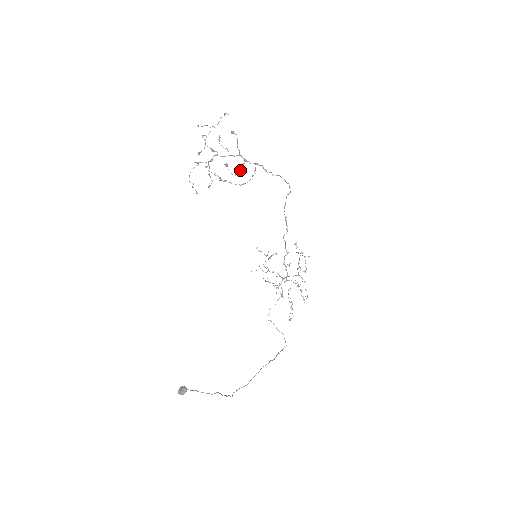
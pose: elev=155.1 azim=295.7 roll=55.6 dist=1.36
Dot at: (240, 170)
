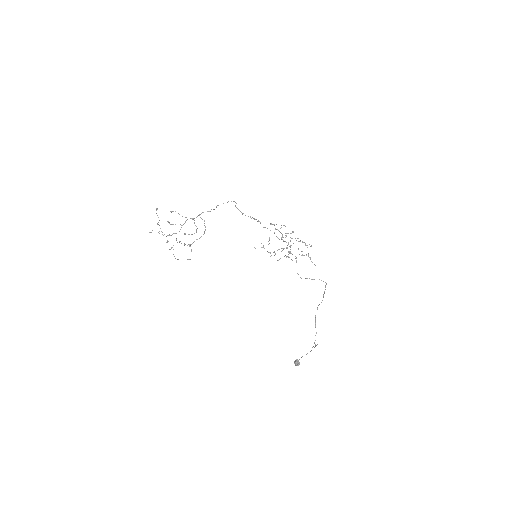
Dot at: (196, 226)
